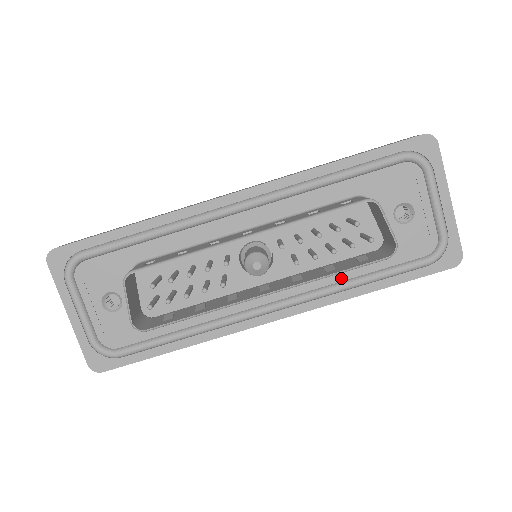
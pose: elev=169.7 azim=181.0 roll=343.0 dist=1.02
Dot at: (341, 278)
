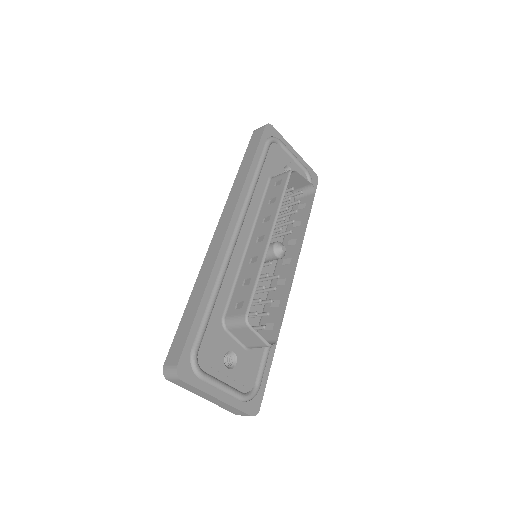
Dot at: occluded
